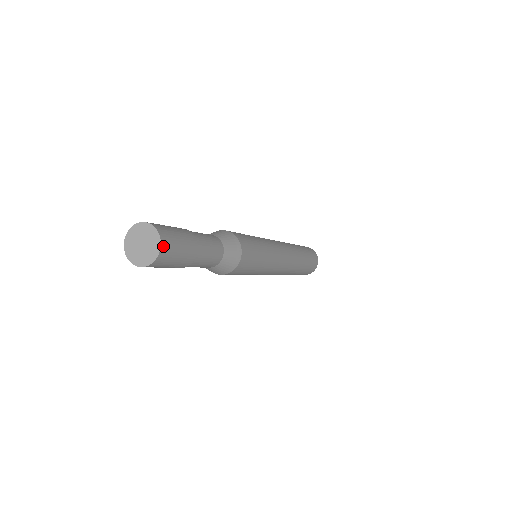
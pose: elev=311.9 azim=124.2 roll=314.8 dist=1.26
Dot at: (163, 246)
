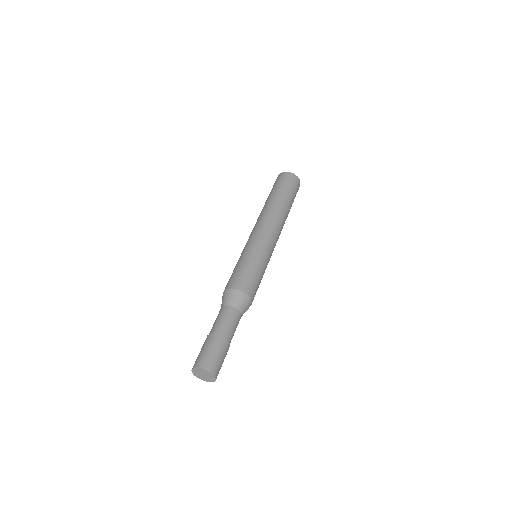
Dot at: (216, 376)
